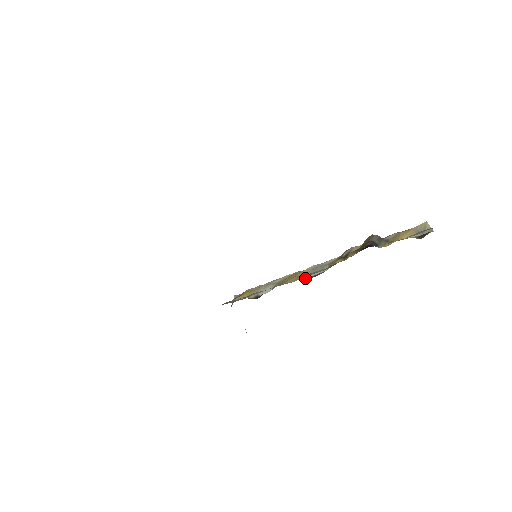
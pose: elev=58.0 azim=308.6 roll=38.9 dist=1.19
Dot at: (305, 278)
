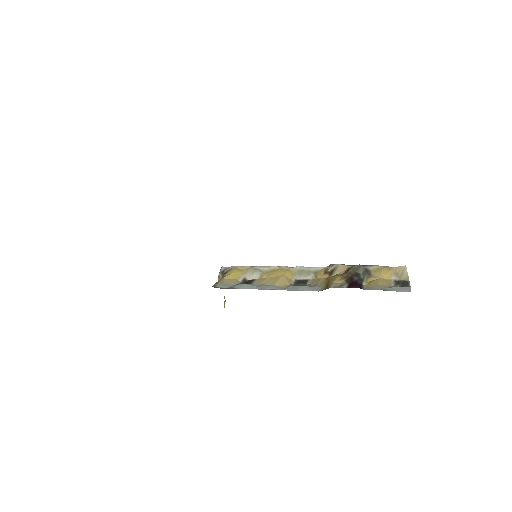
Dot at: (292, 283)
